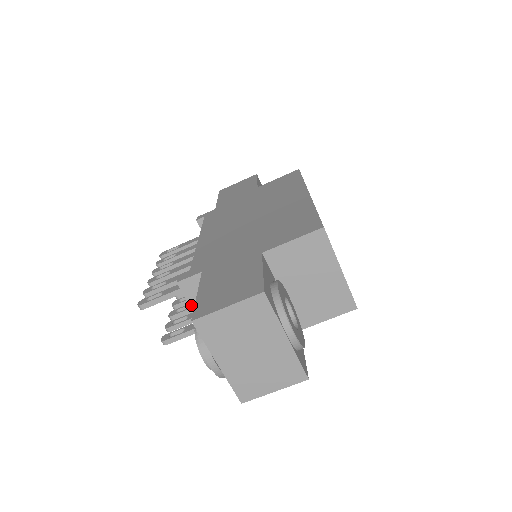
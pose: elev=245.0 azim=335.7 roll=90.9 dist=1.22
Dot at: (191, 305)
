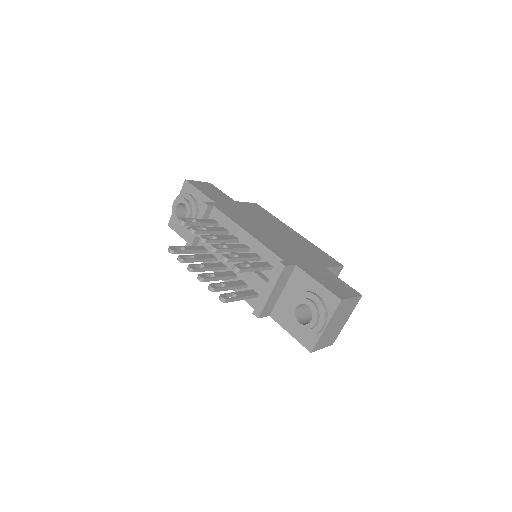
Dot at: (277, 282)
